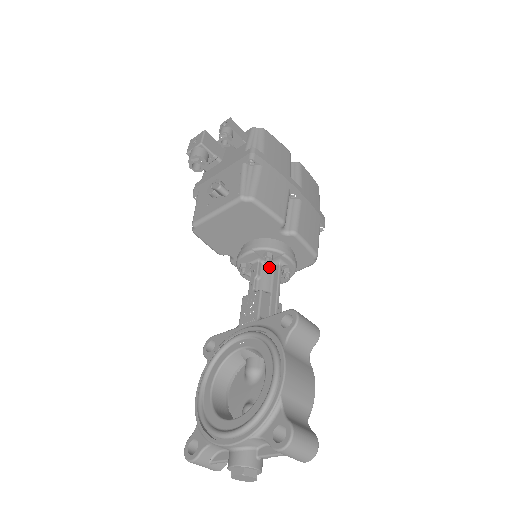
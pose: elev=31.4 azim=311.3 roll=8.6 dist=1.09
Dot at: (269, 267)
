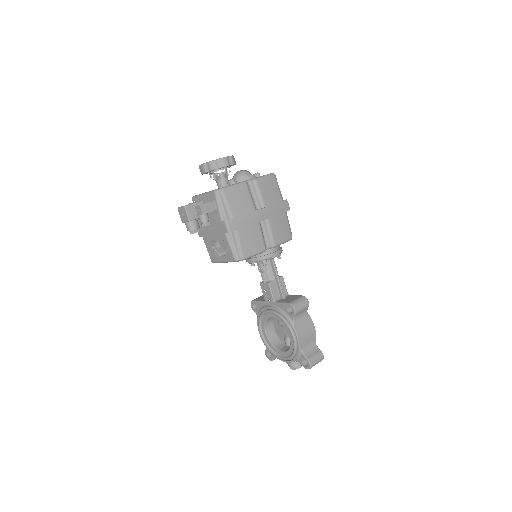
Dot at: (267, 262)
